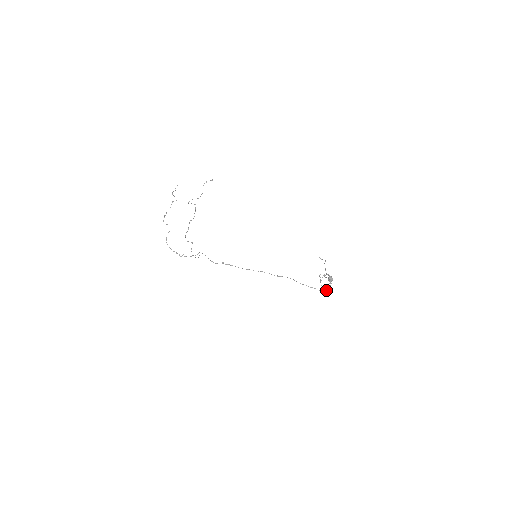
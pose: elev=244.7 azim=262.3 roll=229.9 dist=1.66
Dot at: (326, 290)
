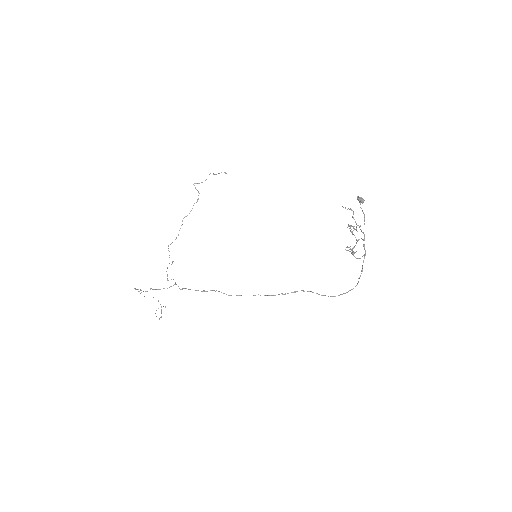
Dot at: occluded
